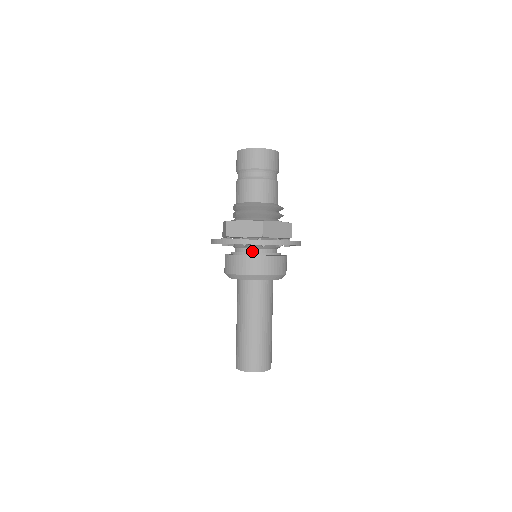
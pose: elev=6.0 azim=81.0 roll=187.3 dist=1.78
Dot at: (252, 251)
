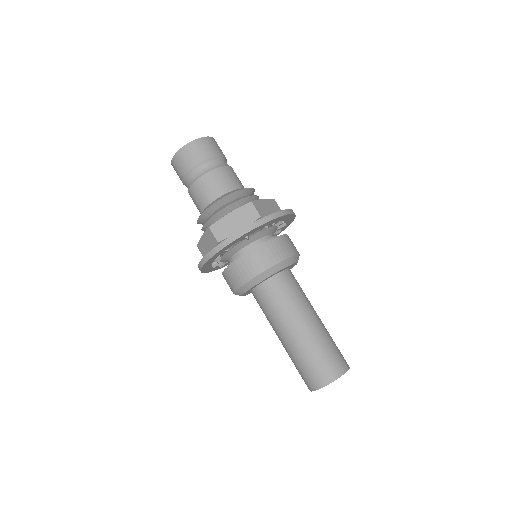
Dot at: occluded
